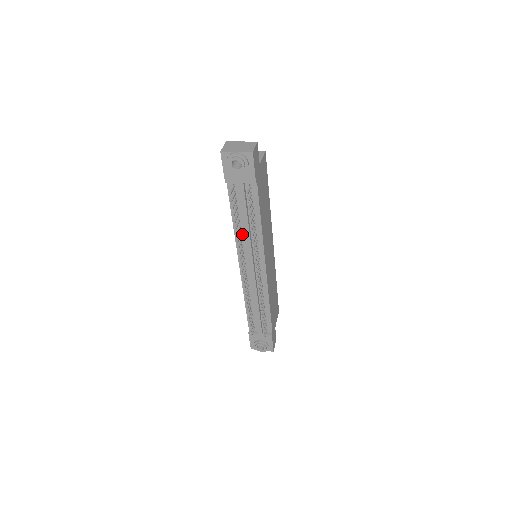
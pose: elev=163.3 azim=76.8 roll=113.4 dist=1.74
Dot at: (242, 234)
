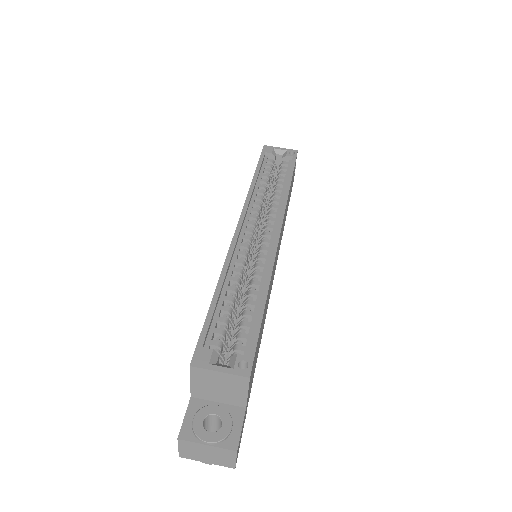
Dot at: occluded
